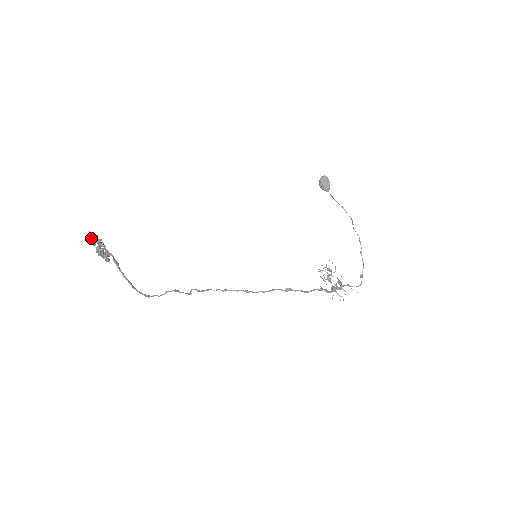
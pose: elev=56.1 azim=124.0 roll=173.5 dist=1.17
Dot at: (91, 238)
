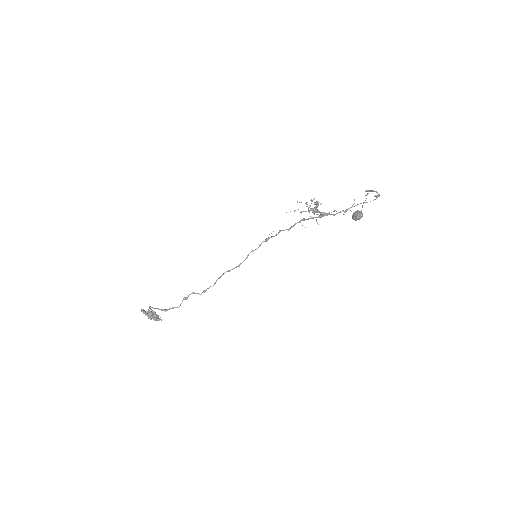
Dot at: (142, 310)
